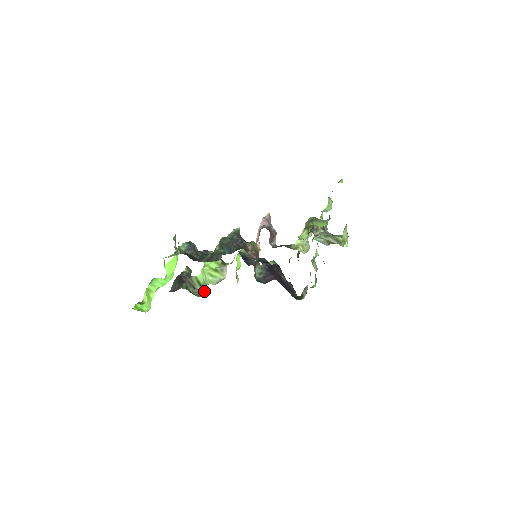
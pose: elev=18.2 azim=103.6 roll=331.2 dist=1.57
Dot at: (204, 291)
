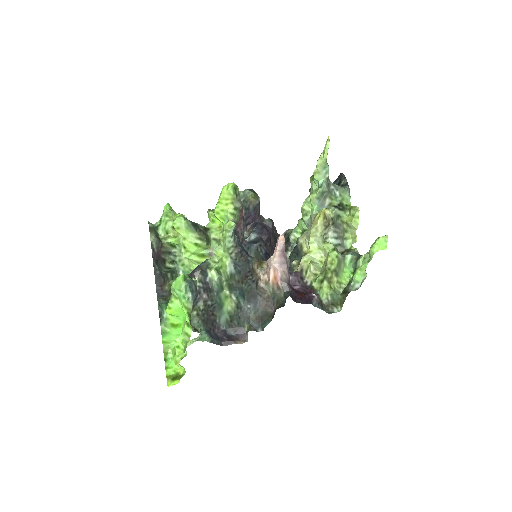
Dot at: occluded
